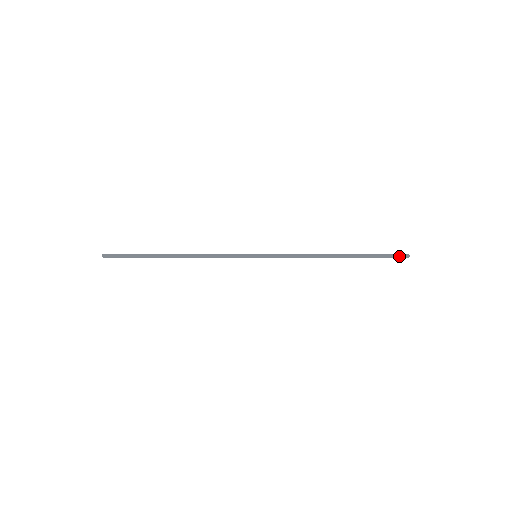
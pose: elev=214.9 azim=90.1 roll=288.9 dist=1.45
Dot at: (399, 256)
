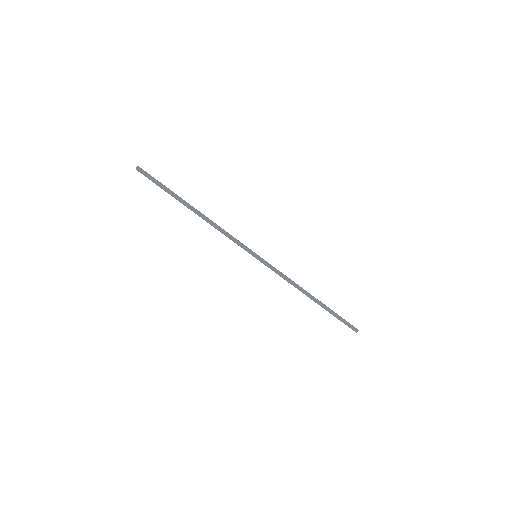
Dot at: (352, 327)
